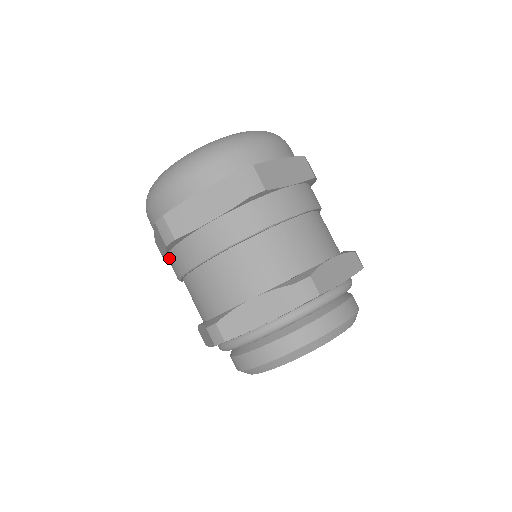
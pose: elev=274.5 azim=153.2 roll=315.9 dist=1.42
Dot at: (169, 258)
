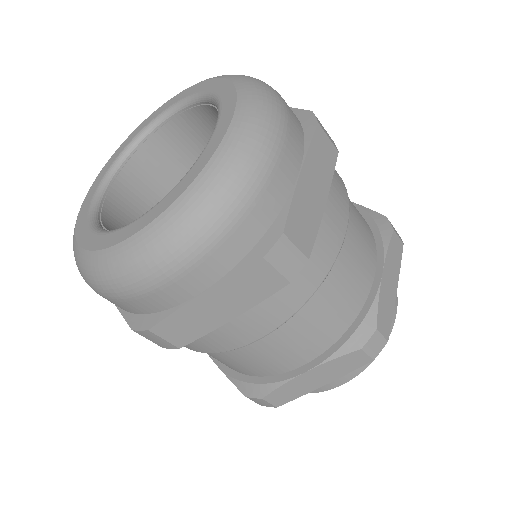
Dot at: occluded
